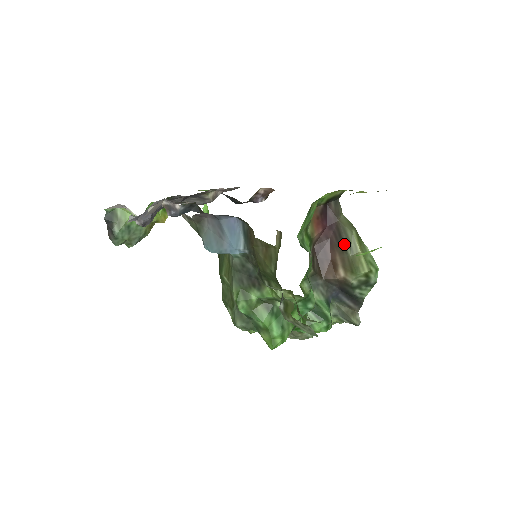
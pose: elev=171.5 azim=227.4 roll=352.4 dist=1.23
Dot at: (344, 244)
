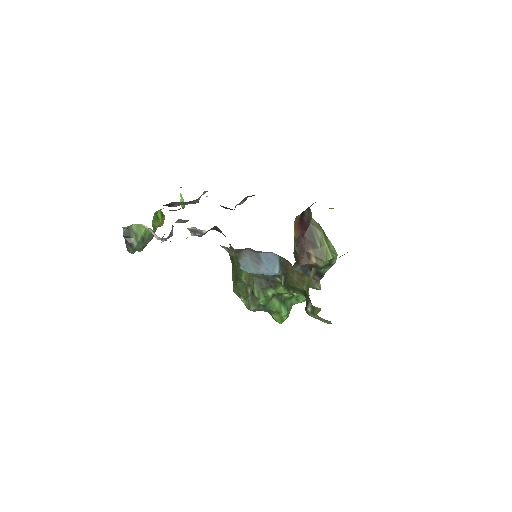
Dot at: (315, 240)
